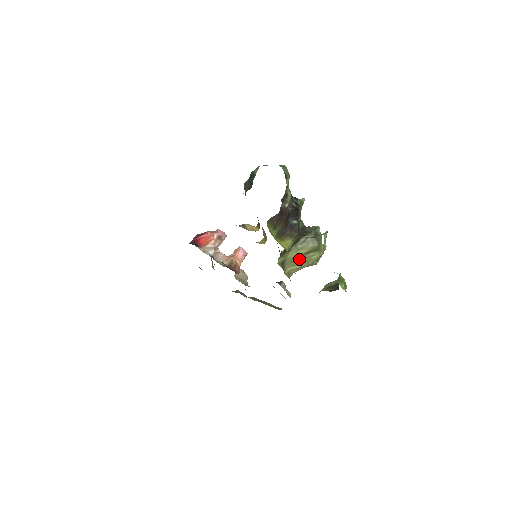
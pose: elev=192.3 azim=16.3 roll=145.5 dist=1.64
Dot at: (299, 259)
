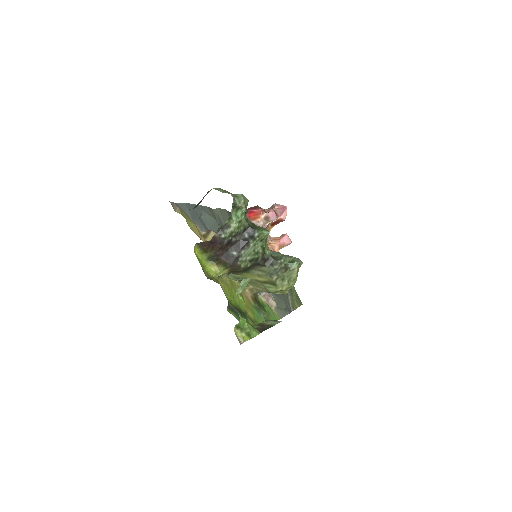
Dot at: (257, 283)
